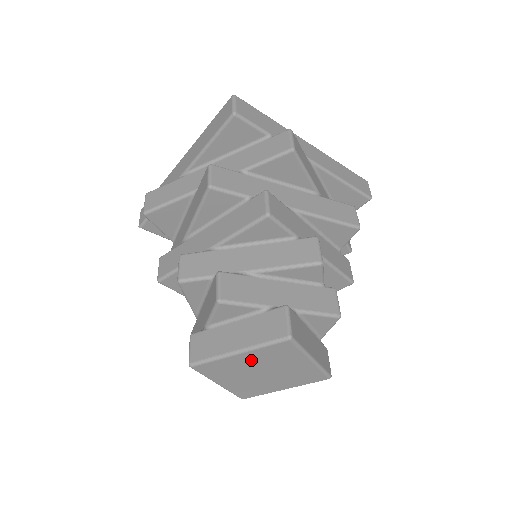
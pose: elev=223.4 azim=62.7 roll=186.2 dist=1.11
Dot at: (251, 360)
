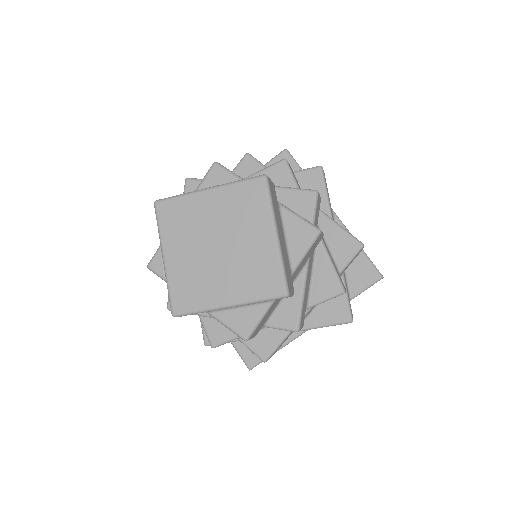
Dot at: (216, 209)
